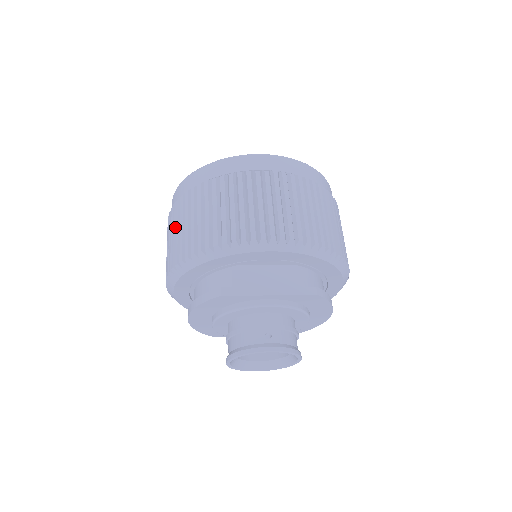
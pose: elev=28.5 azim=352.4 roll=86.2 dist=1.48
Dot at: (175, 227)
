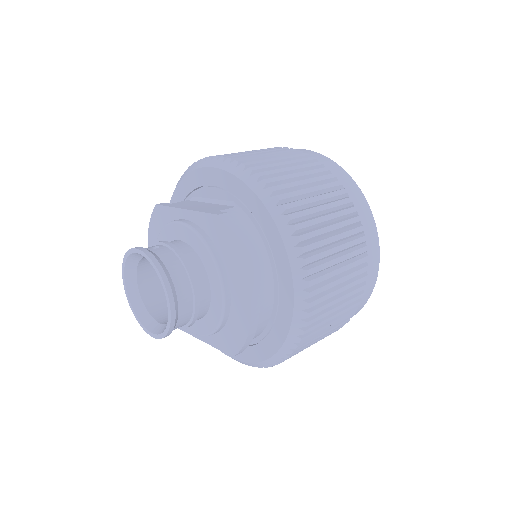
Dot at: occluded
